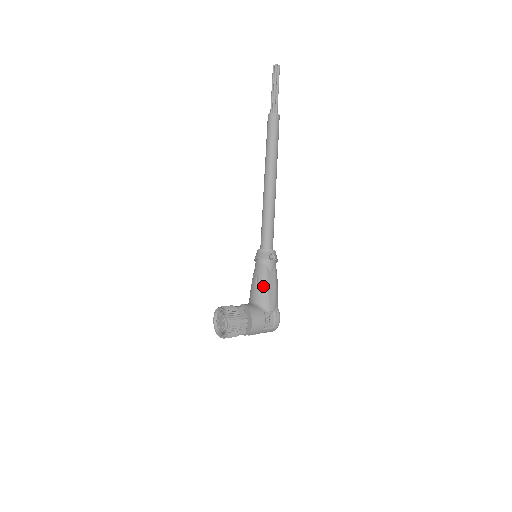
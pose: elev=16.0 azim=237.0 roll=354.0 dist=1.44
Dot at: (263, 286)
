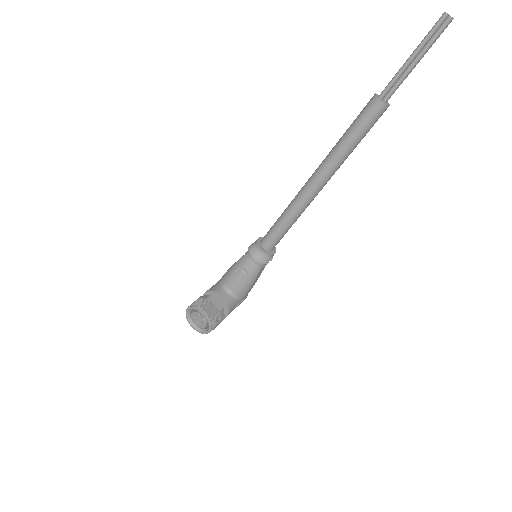
Dot at: (249, 285)
